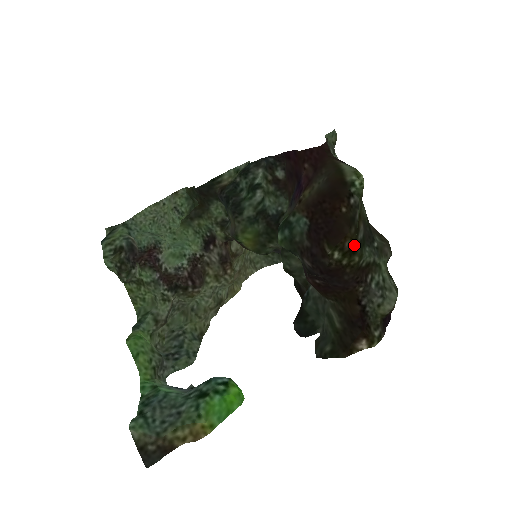
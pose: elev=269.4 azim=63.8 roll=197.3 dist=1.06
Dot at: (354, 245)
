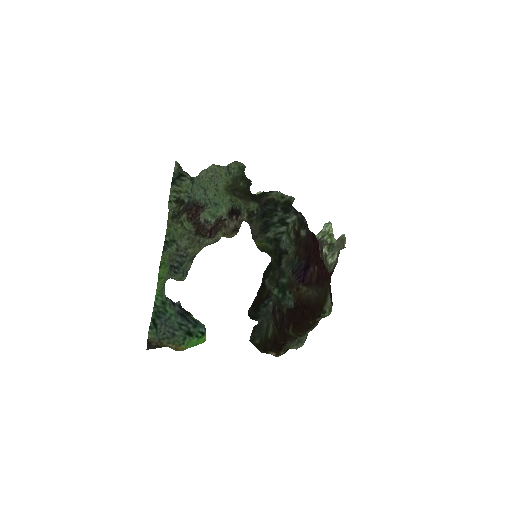
Dot at: (302, 335)
